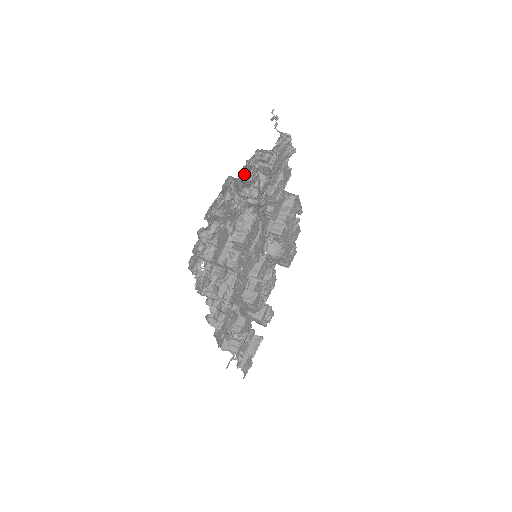
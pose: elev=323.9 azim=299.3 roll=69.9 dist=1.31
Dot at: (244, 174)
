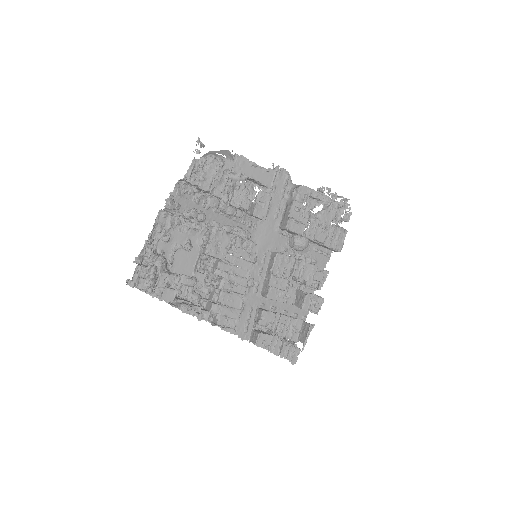
Dot at: occluded
